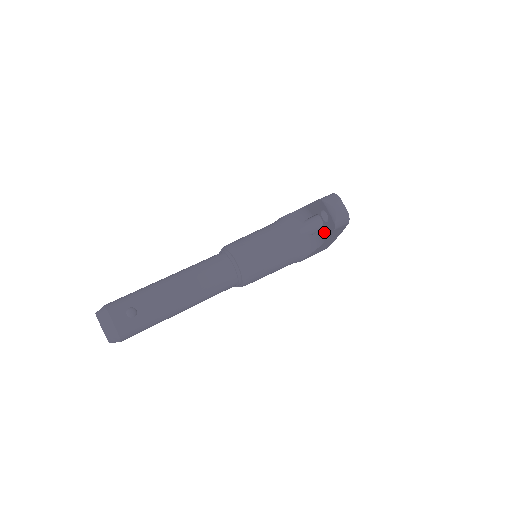
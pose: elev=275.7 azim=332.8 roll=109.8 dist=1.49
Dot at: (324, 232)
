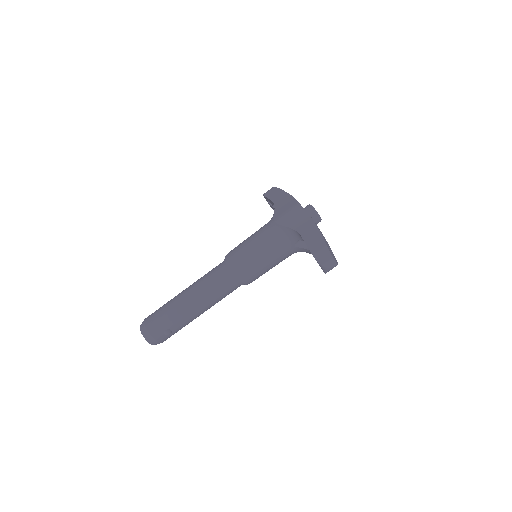
Dot at: occluded
